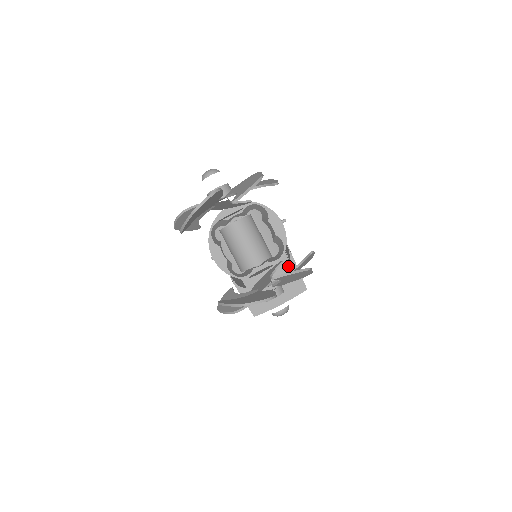
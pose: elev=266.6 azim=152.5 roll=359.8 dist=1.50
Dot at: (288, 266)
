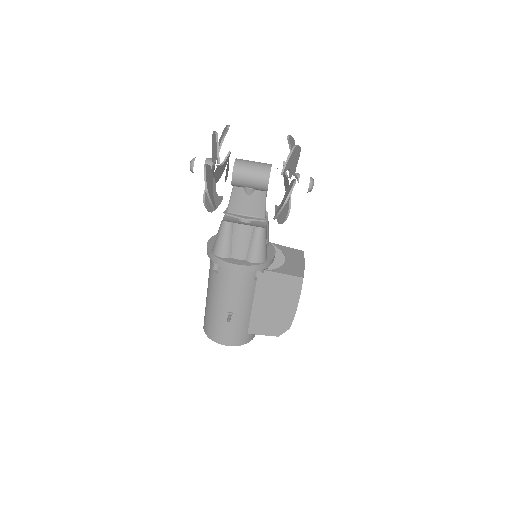
Dot at: (278, 248)
